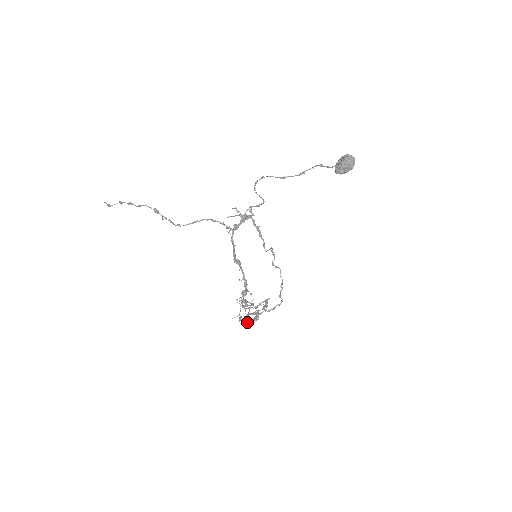
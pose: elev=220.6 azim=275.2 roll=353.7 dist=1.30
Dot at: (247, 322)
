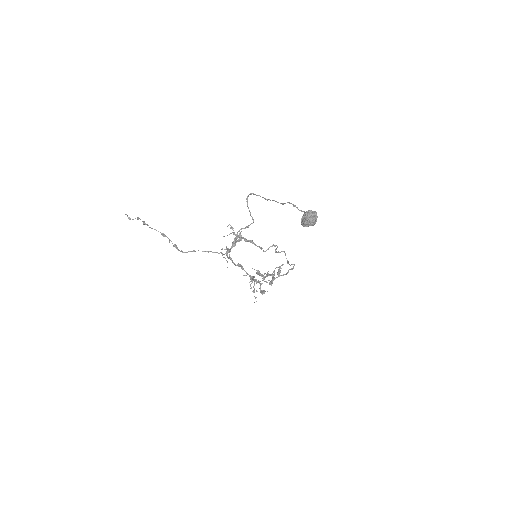
Dot at: (261, 291)
